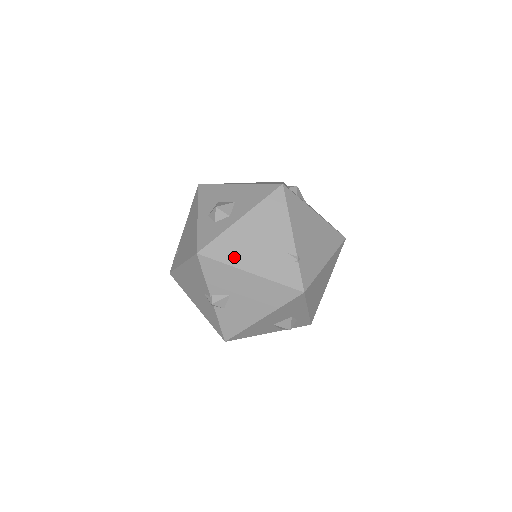
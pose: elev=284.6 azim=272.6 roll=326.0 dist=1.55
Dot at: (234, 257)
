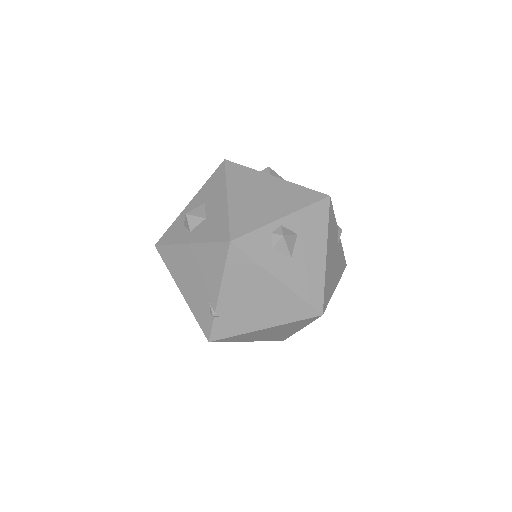
Dot at: (175, 271)
